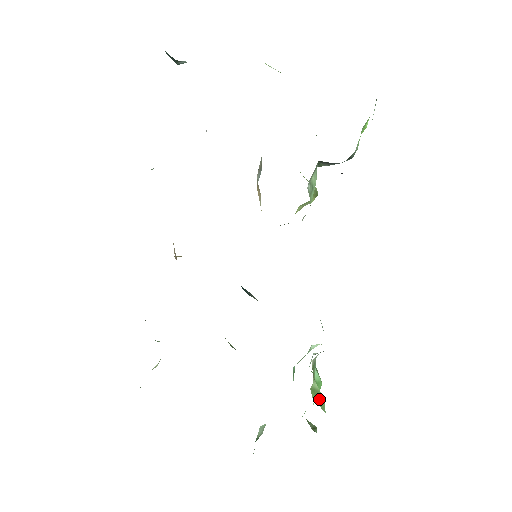
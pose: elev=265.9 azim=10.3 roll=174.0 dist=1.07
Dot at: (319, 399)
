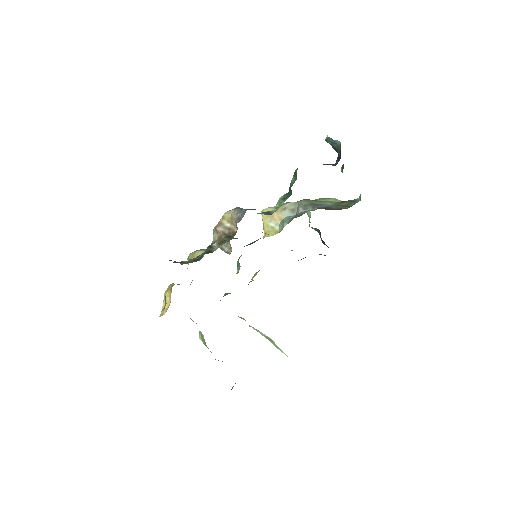
Dot at: occluded
